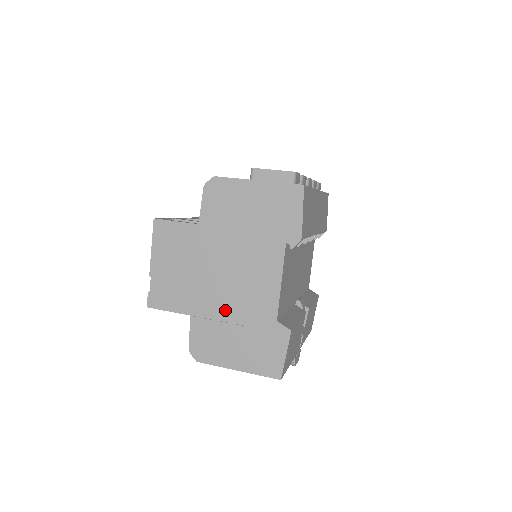
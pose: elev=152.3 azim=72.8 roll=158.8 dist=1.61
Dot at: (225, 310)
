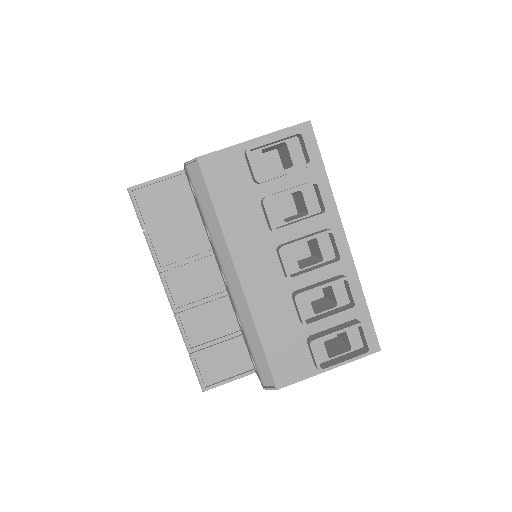
Dot at: occluded
